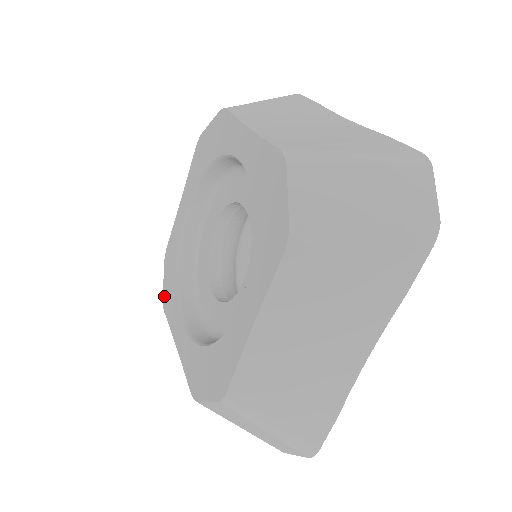
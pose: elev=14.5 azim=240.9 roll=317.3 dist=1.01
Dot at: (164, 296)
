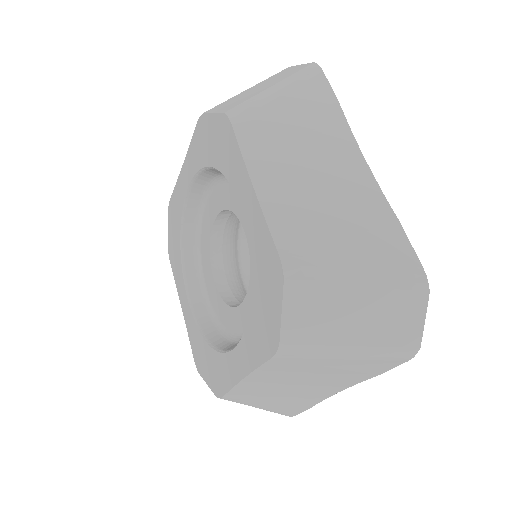
Dot at: (169, 248)
